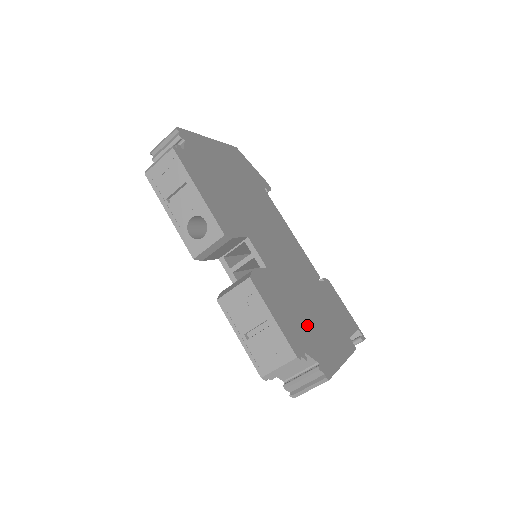
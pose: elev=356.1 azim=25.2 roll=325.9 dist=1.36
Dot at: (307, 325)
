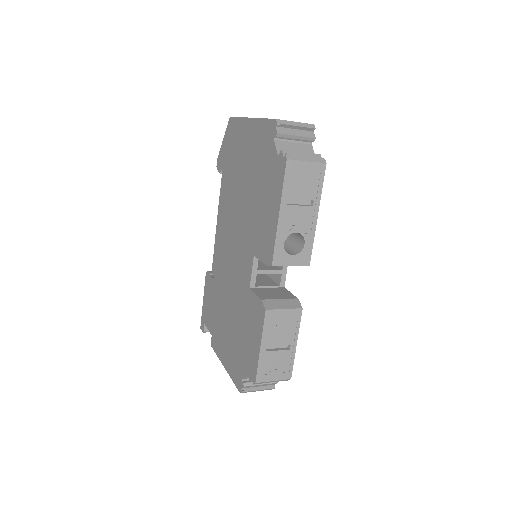
Dot at: occluded
